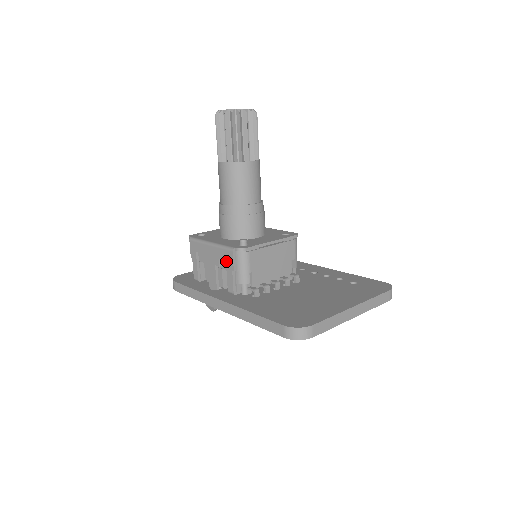
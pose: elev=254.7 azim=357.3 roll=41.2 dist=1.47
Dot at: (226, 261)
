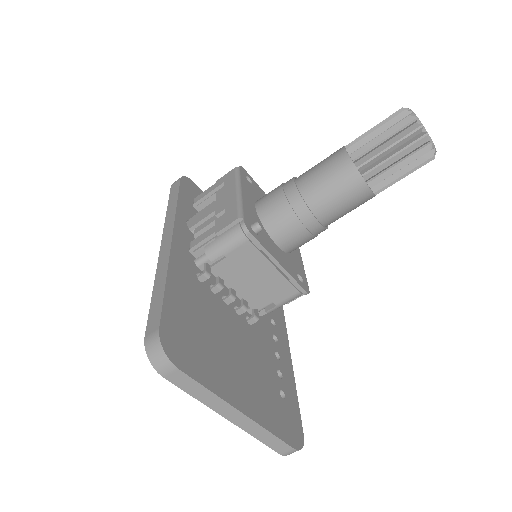
Dot at: occluded
